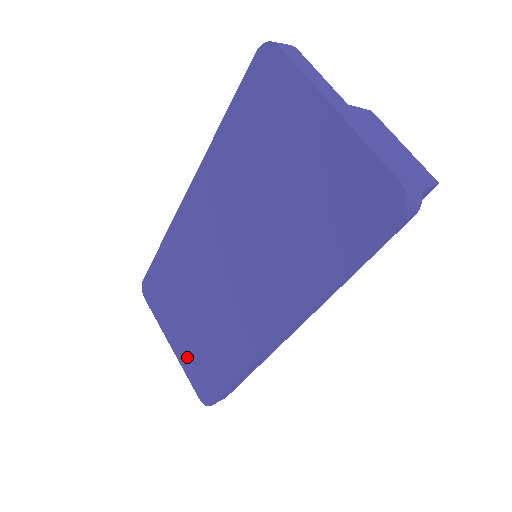
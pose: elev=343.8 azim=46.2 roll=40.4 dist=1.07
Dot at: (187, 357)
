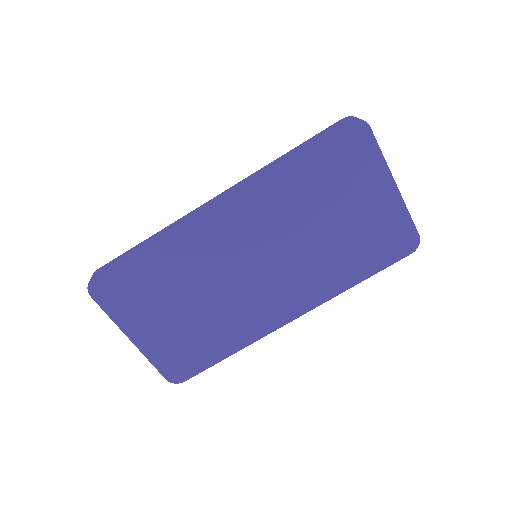
Dot at: (159, 347)
